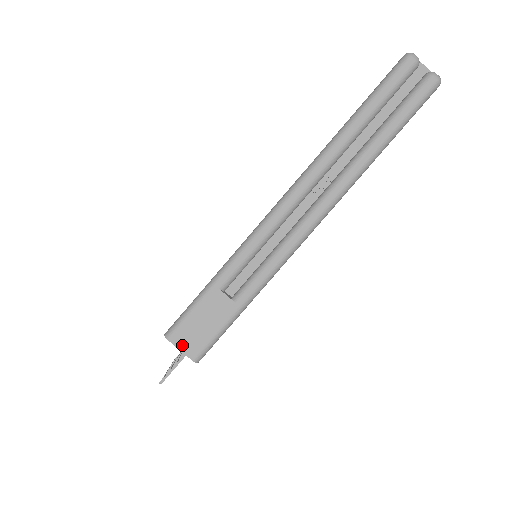
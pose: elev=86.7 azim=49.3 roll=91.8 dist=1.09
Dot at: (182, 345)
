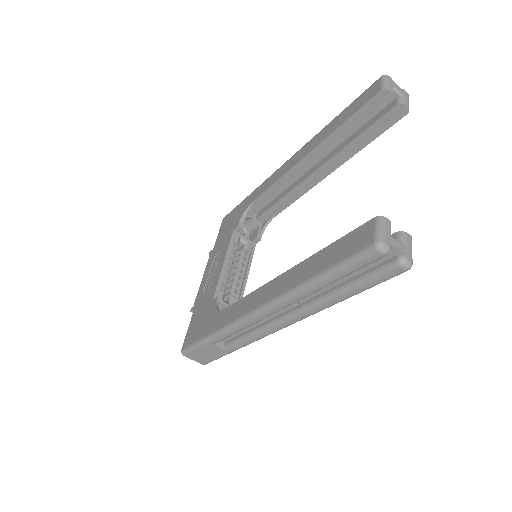
Dot at: (194, 359)
